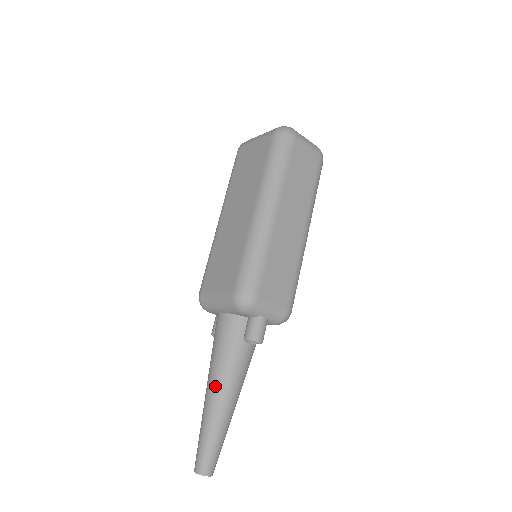
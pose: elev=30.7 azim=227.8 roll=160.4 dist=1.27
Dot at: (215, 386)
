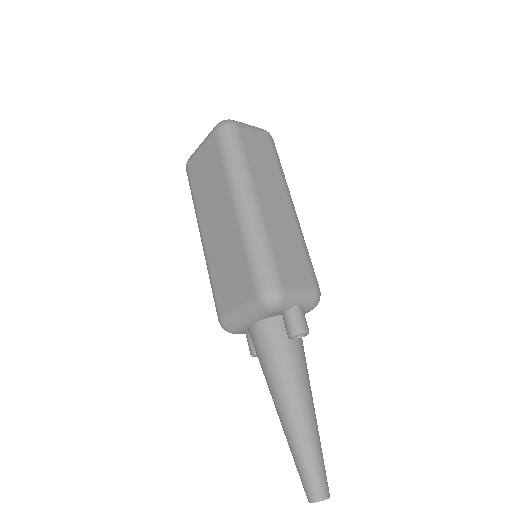
Dot at: (285, 400)
